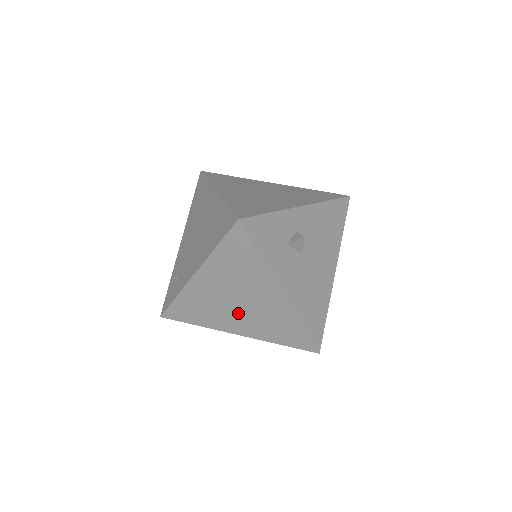
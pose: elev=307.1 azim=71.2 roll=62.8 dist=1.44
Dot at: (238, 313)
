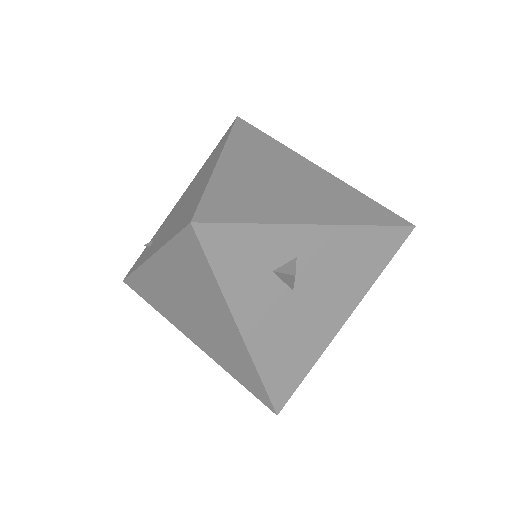
Dot at: (194, 324)
